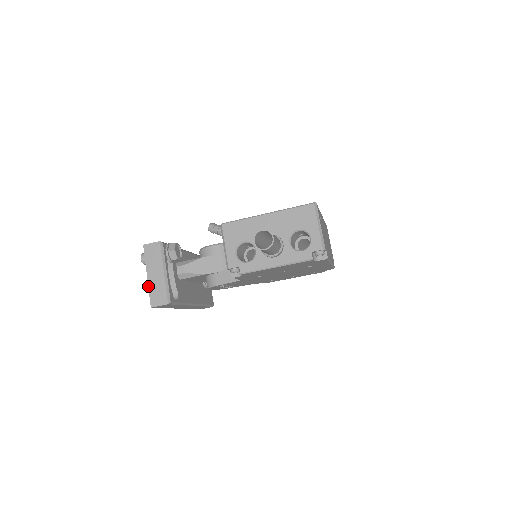
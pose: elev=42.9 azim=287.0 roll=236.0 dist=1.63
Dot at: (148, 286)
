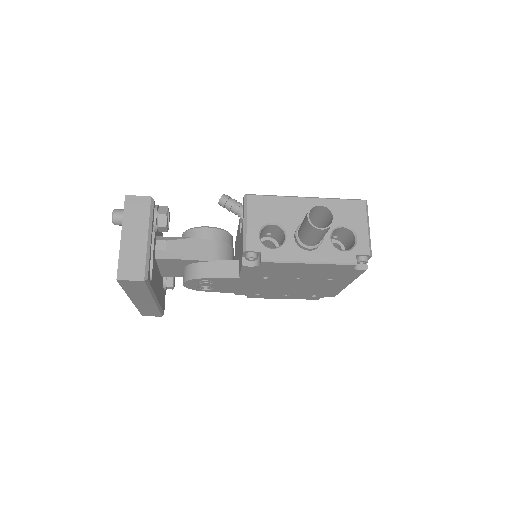
Dot at: (119, 250)
